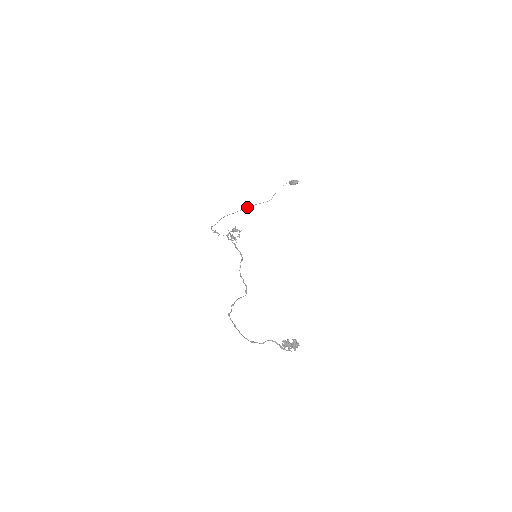
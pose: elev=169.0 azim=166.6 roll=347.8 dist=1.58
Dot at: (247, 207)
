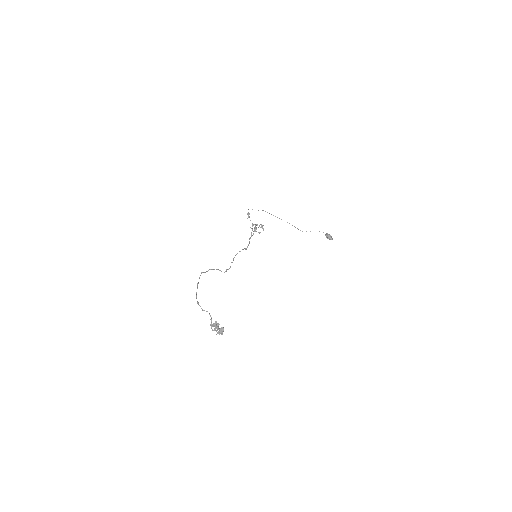
Dot at: occluded
